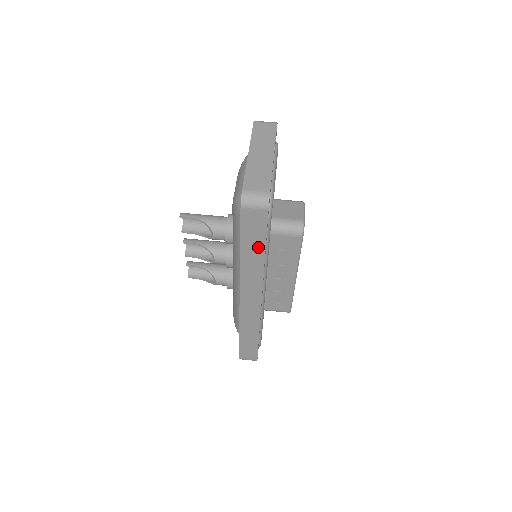
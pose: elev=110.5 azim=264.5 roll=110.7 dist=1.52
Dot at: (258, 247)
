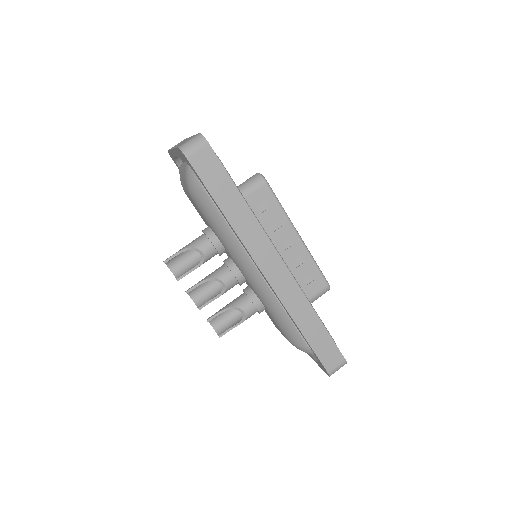
Dot at: (231, 193)
